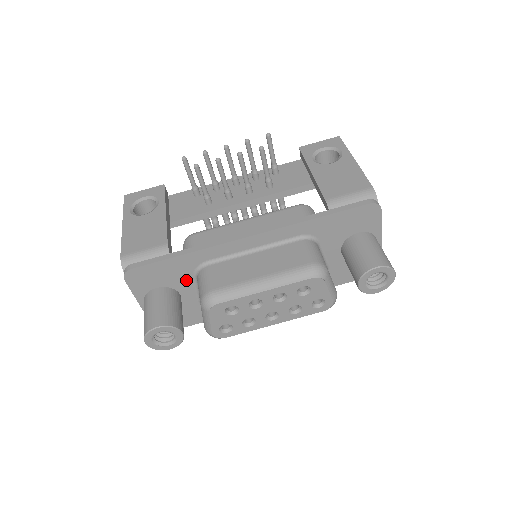
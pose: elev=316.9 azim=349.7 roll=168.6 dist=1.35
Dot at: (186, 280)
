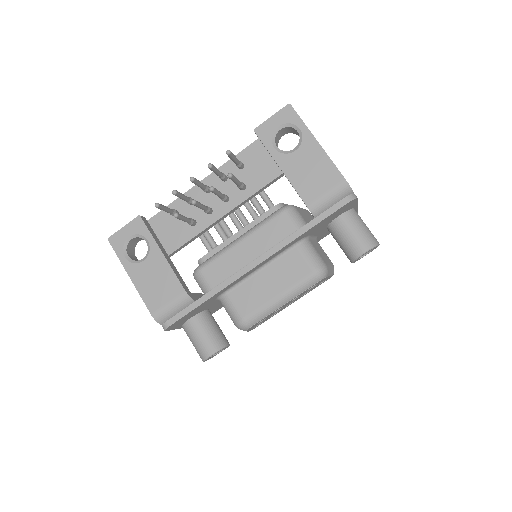
Dot at: (211, 304)
